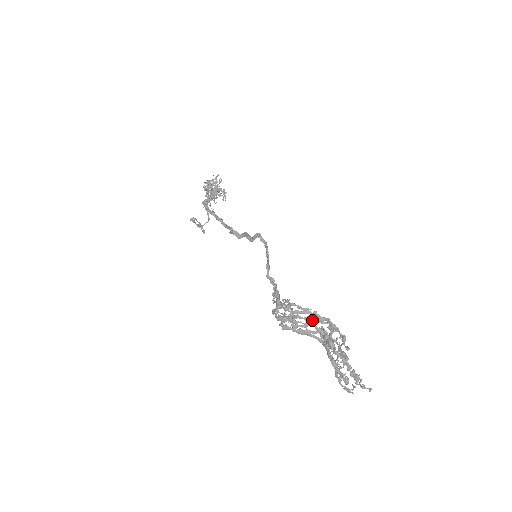
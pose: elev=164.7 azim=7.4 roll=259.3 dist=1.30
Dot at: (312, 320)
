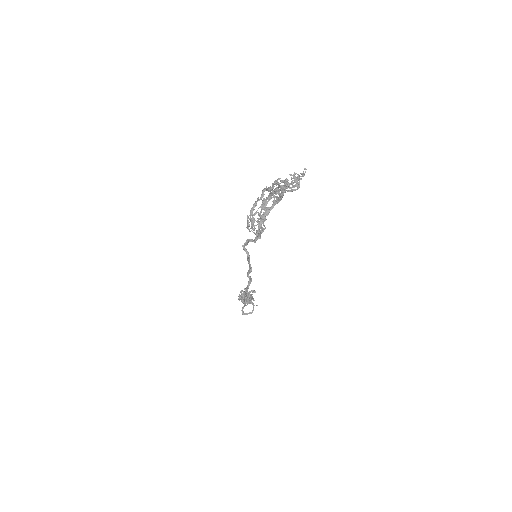
Dot at: (265, 205)
